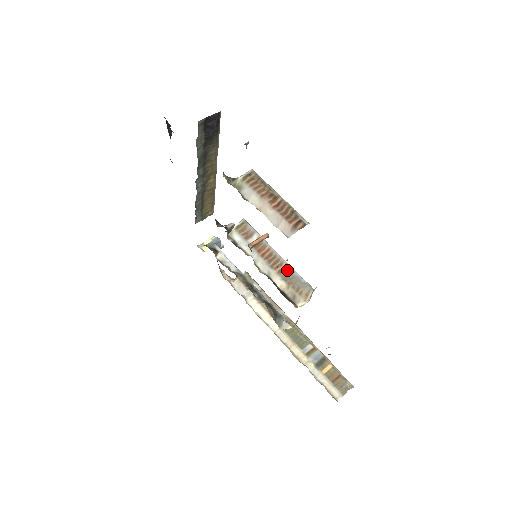
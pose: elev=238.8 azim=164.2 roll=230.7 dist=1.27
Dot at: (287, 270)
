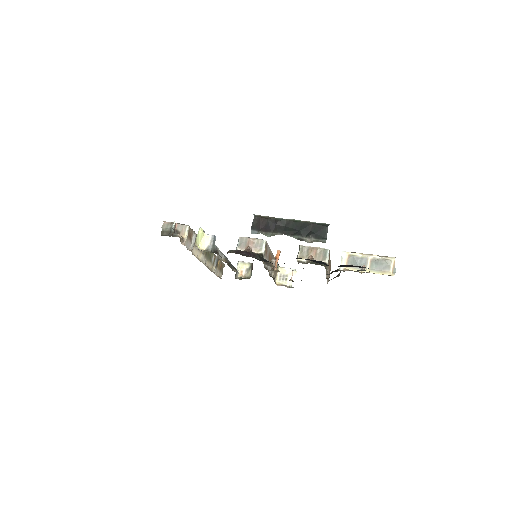
Dot at: occluded
